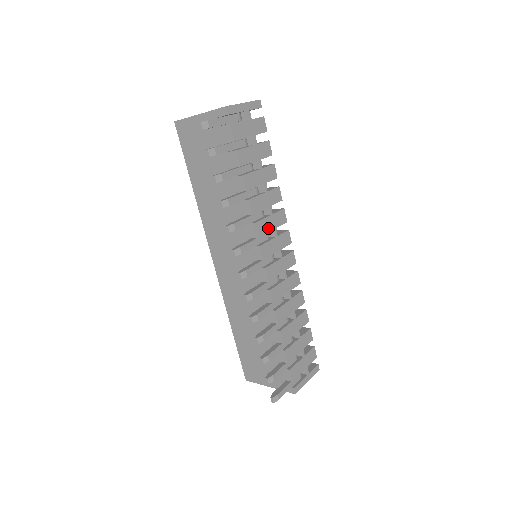
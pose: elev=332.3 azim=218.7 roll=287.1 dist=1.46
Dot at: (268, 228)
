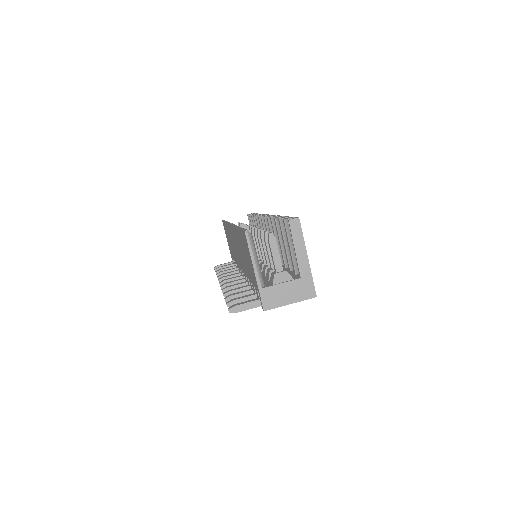
Dot at: occluded
